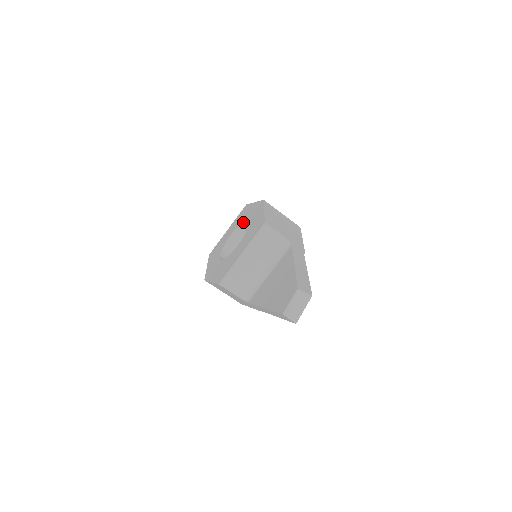
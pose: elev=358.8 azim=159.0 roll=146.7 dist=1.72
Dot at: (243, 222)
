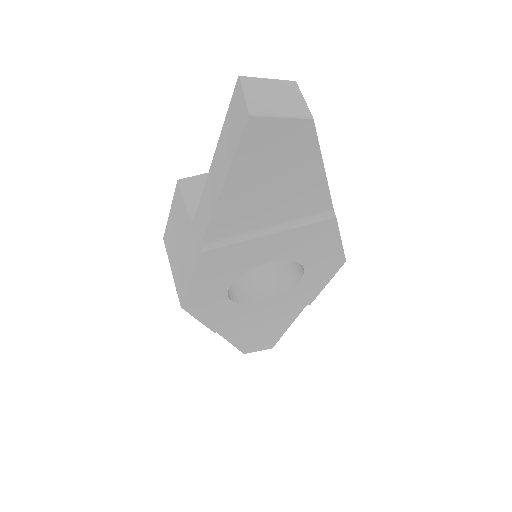
Dot at: occluded
